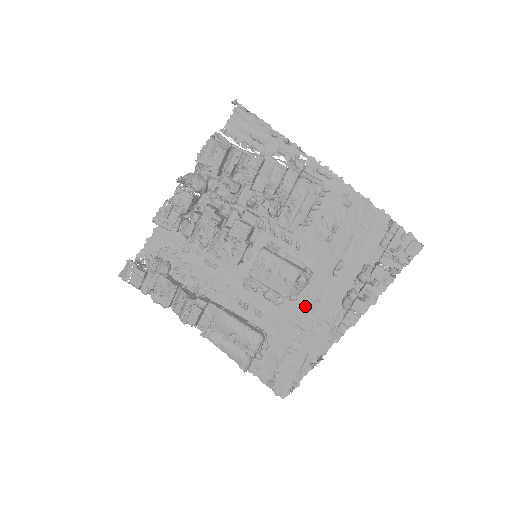
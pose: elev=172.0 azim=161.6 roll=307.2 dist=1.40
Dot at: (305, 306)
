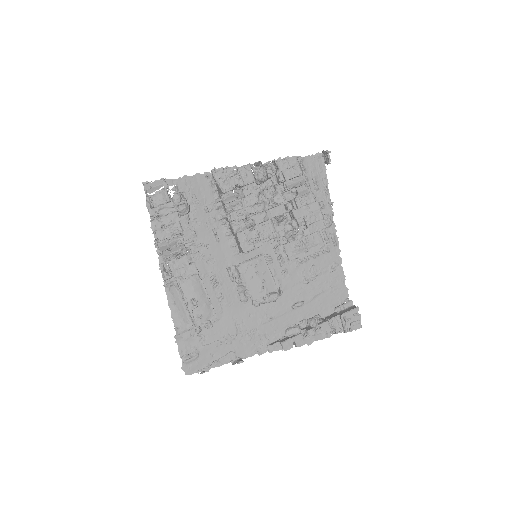
Dot at: (257, 315)
